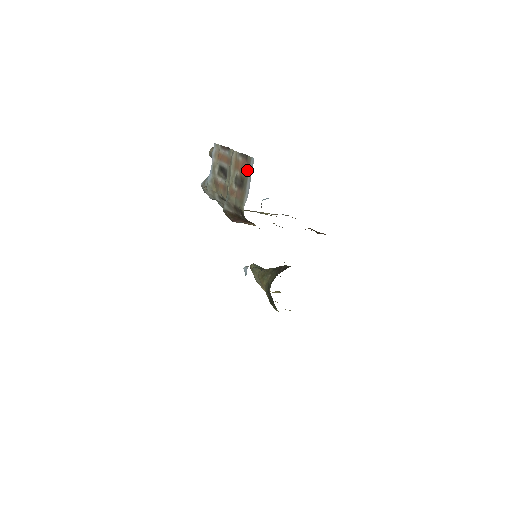
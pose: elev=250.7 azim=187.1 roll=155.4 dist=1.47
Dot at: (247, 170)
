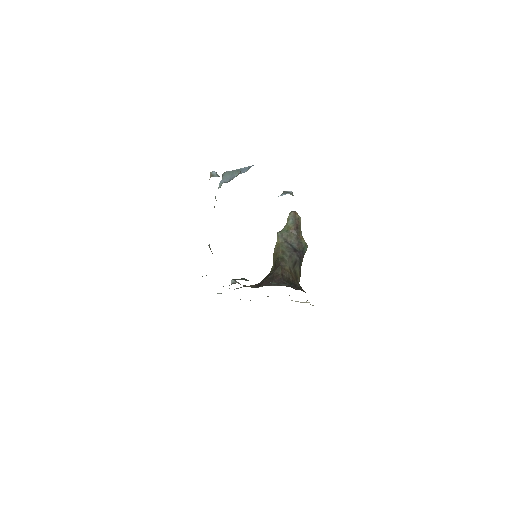
Dot at: occluded
